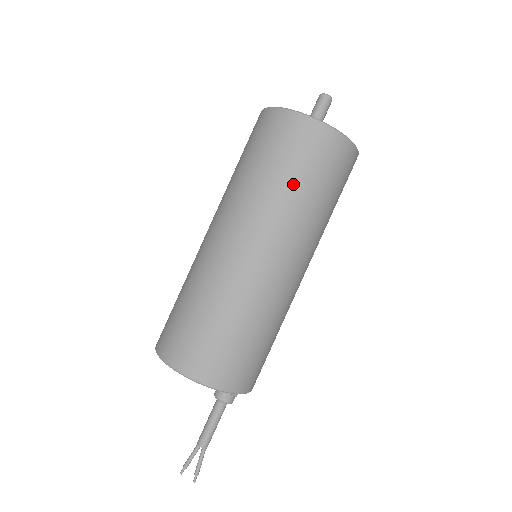
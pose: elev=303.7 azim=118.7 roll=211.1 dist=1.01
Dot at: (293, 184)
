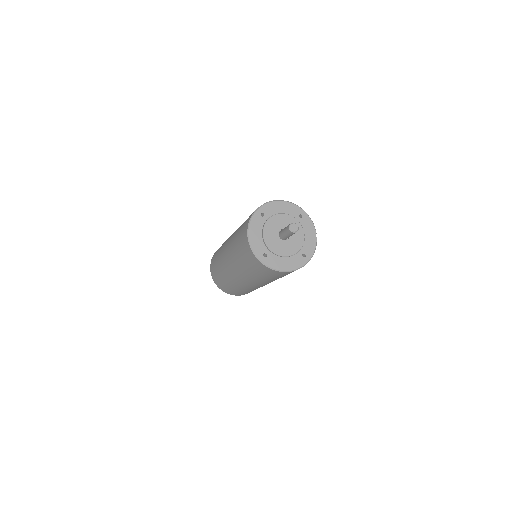
Dot at: (239, 257)
